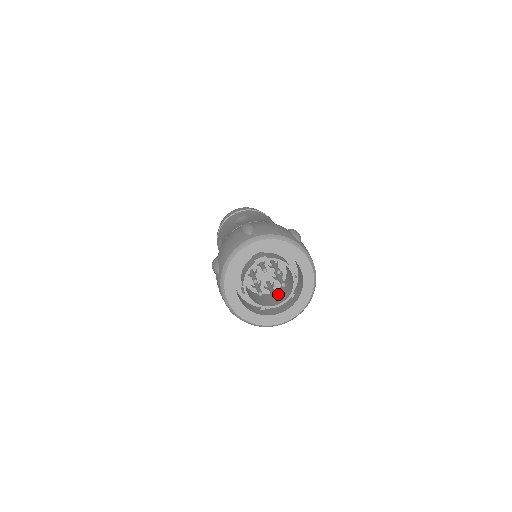
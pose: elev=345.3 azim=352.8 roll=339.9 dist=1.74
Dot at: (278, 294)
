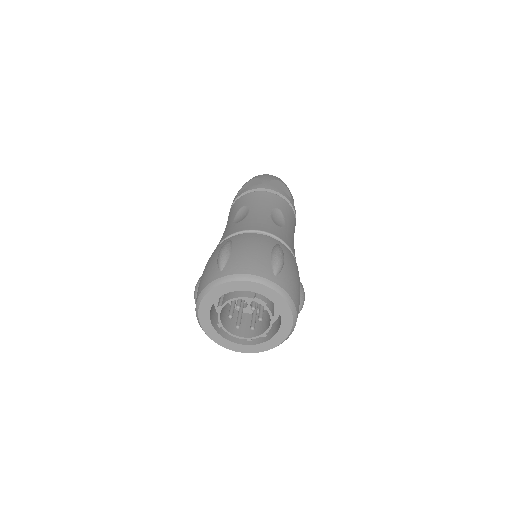
Dot at: occluded
